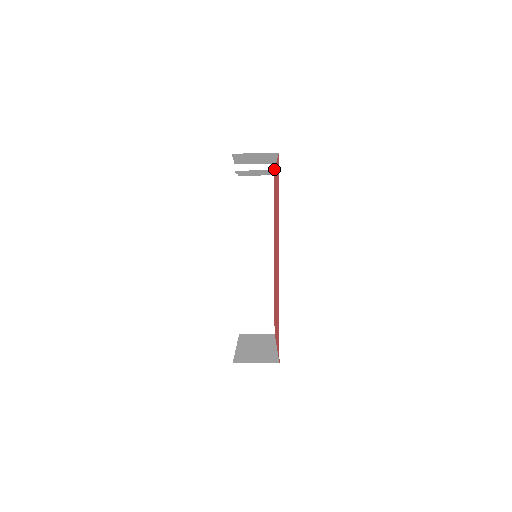
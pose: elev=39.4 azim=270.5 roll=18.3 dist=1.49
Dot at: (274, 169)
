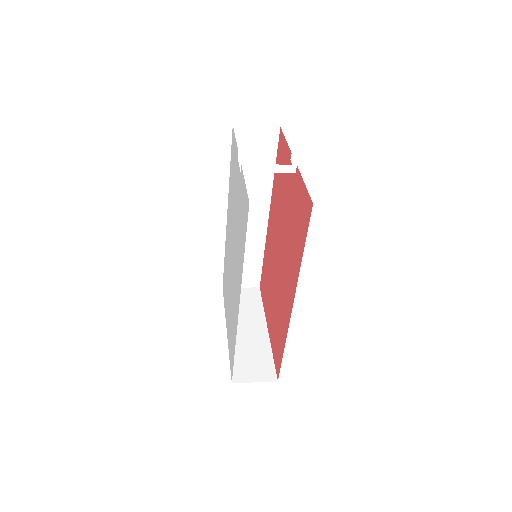
Dot at: (293, 171)
